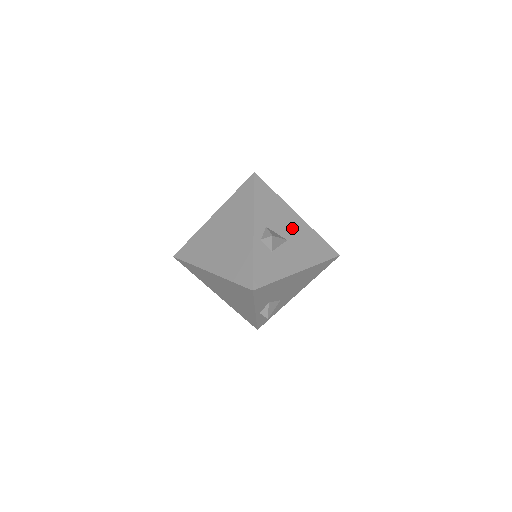
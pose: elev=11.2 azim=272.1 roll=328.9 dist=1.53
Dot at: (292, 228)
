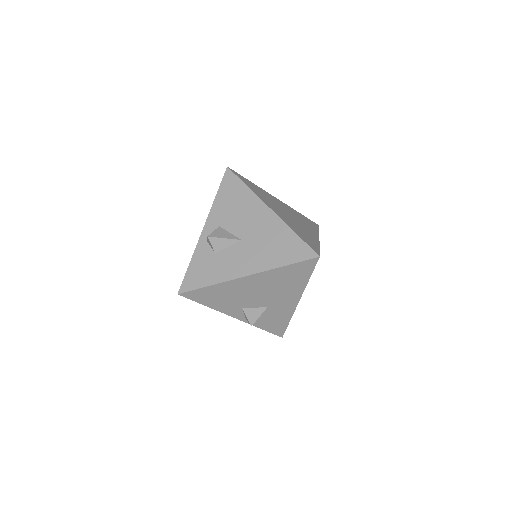
Dot at: (254, 225)
